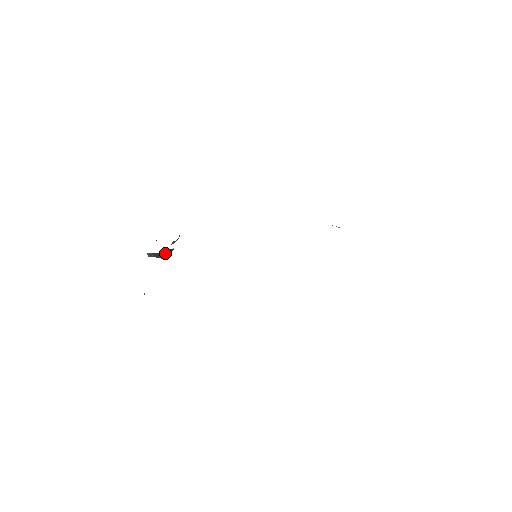
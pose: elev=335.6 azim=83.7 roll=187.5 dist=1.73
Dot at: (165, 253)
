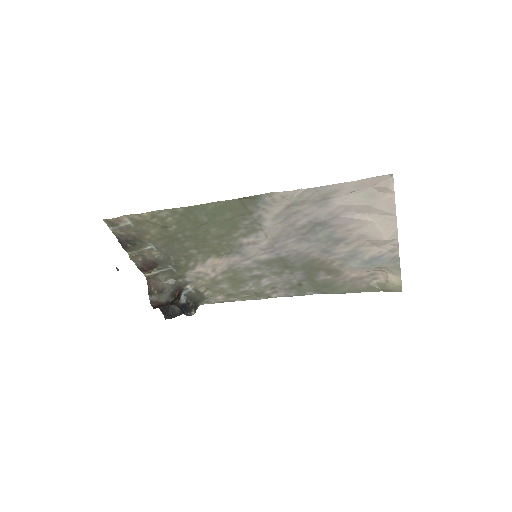
Dot at: (165, 285)
